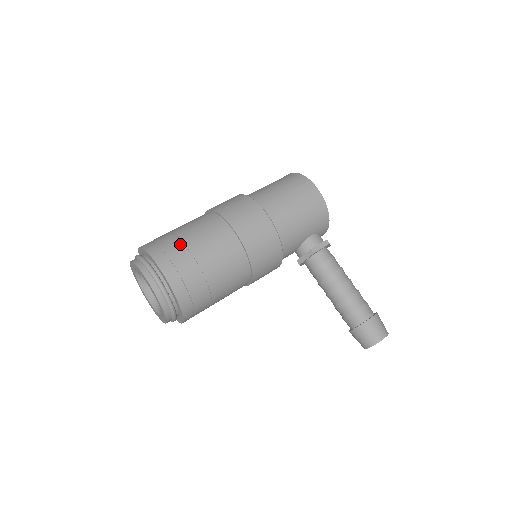
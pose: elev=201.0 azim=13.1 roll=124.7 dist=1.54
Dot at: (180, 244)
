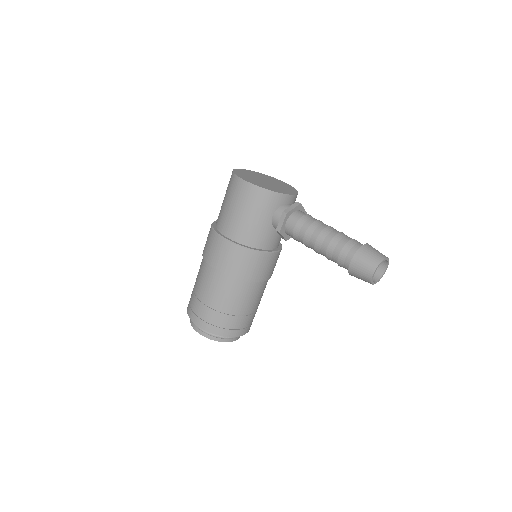
Dot at: (194, 297)
